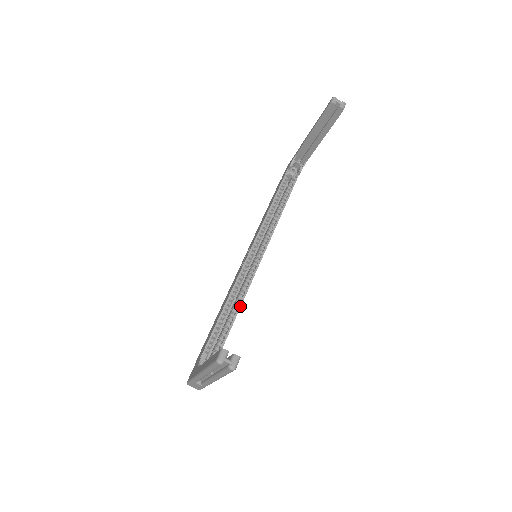
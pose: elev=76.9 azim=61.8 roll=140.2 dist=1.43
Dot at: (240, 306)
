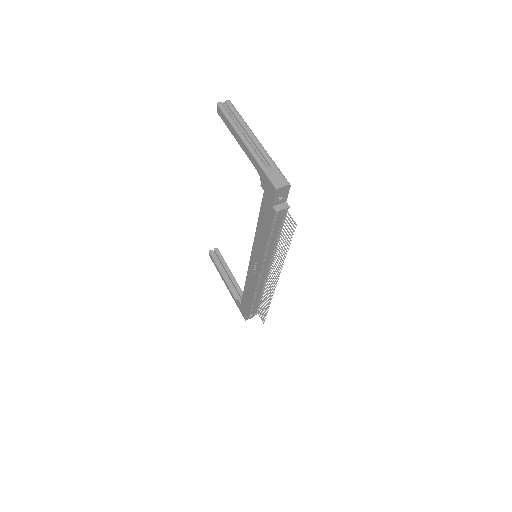
Dot at: occluded
